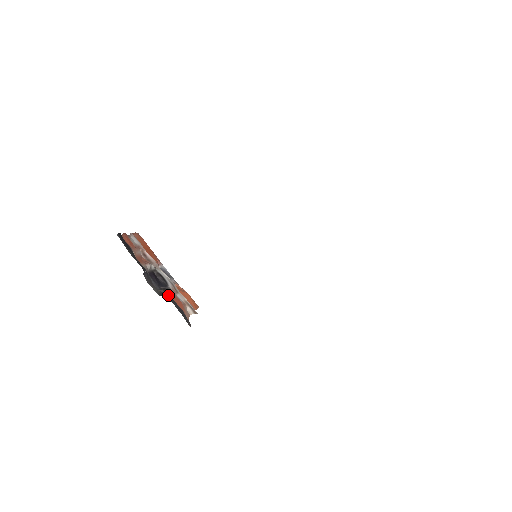
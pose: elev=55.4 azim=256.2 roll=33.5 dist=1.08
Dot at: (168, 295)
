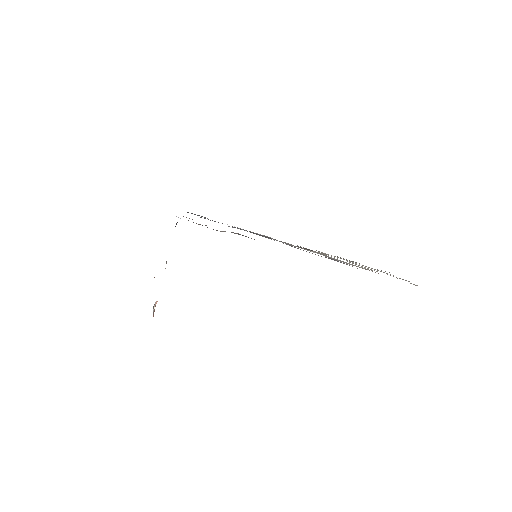
Dot at: occluded
